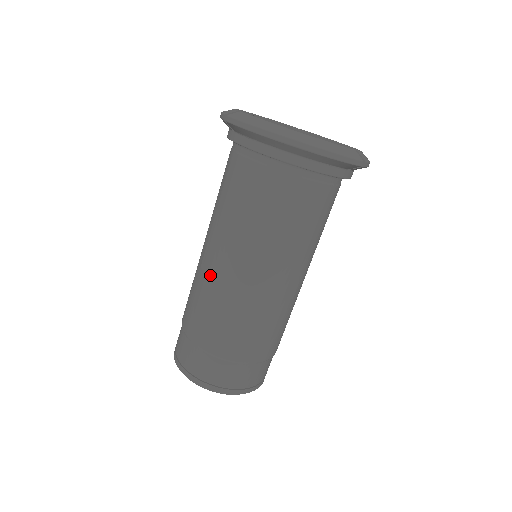
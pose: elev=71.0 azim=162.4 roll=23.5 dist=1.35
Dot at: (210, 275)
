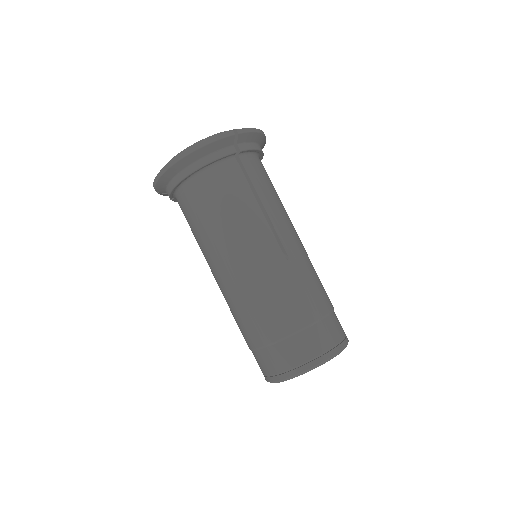
Dot at: (222, 290)
